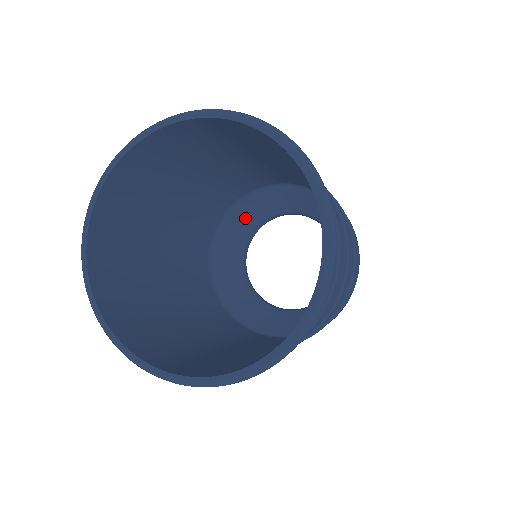
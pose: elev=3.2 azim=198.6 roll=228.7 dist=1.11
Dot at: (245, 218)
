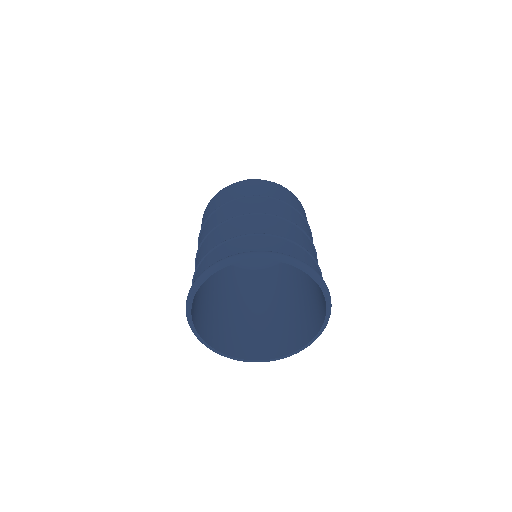
Dot at: occluded
